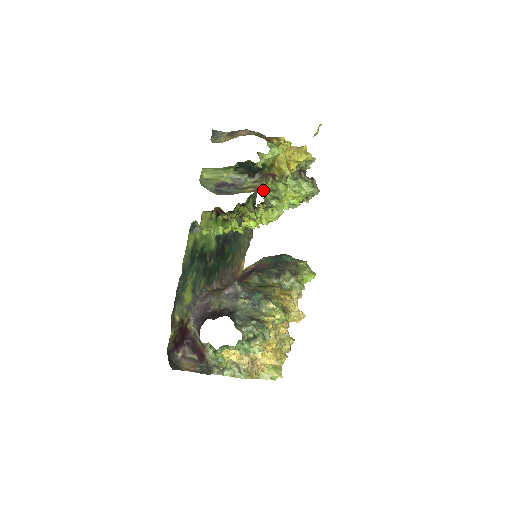
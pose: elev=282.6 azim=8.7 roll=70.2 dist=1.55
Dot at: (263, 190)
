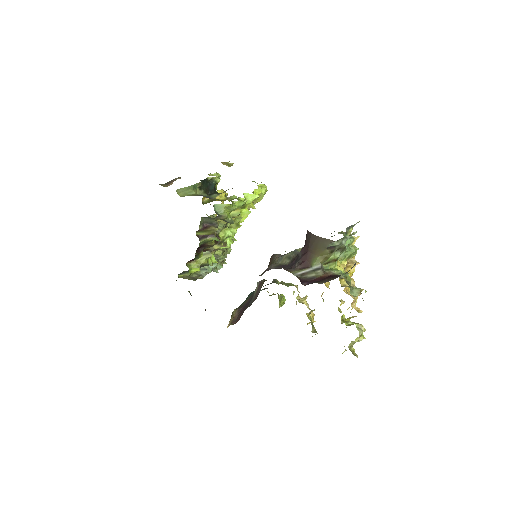
Dot at: occluded
